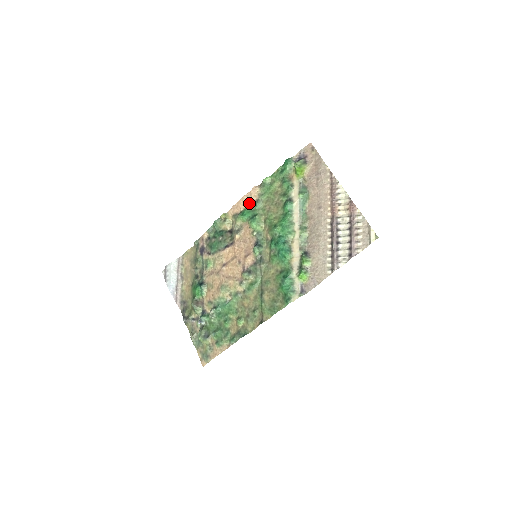
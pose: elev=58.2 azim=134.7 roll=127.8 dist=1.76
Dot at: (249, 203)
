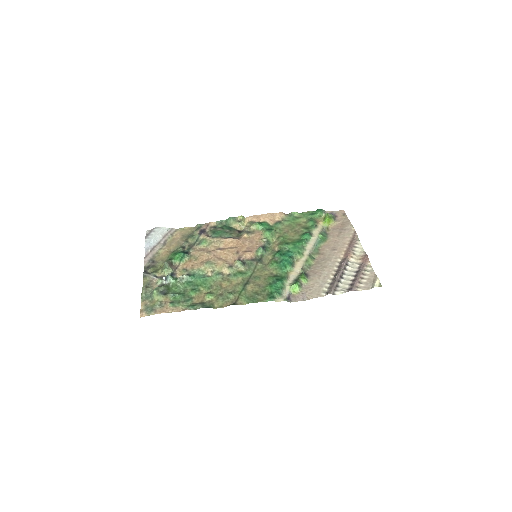
Dot at: (271, 220)
